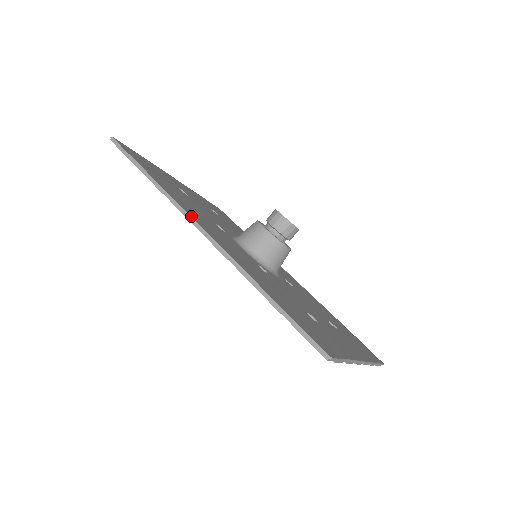
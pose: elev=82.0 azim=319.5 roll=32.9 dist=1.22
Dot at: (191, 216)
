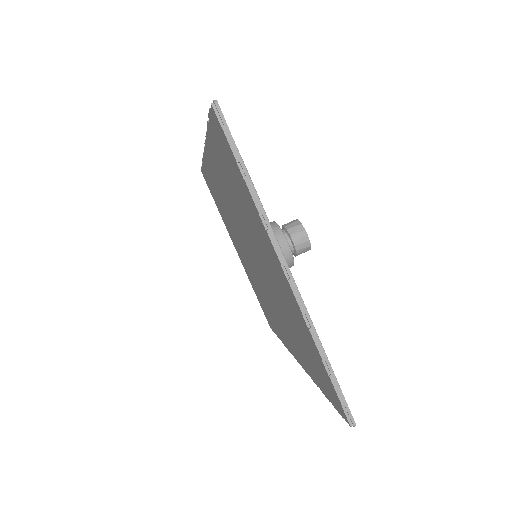
Dot at: occluded
